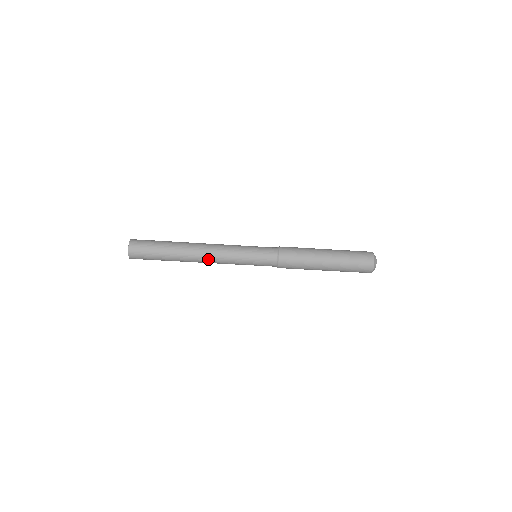
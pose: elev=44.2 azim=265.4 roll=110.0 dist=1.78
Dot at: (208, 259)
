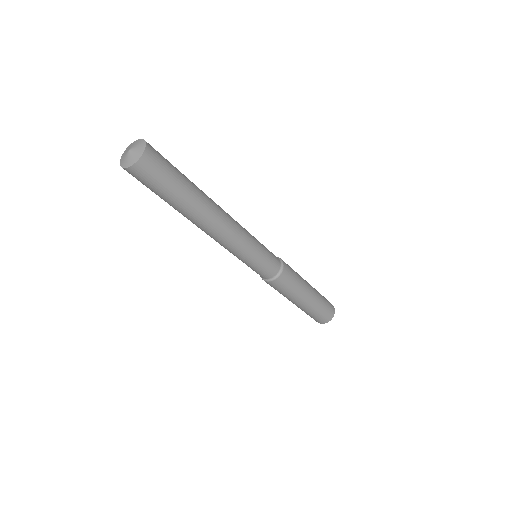
Dot at: (228, 225)
